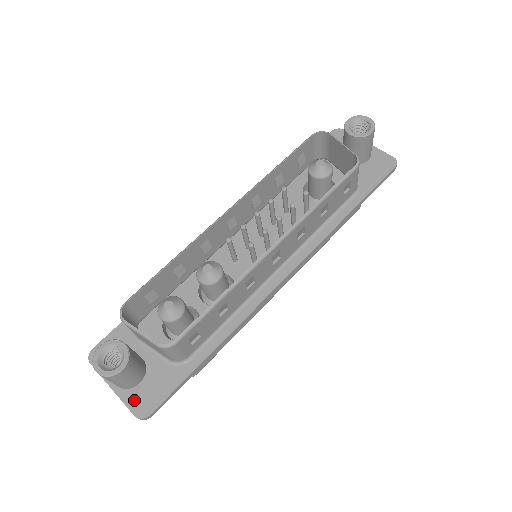
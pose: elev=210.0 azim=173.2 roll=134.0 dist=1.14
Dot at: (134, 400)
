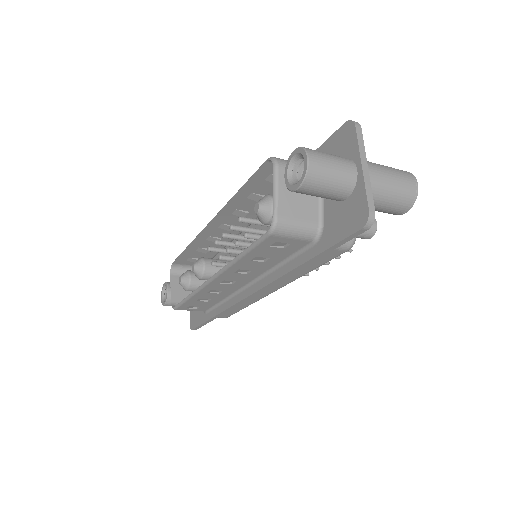
Dot at: (191, 315)
